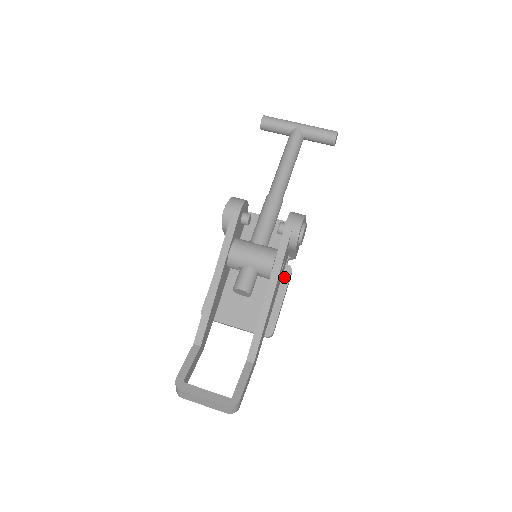
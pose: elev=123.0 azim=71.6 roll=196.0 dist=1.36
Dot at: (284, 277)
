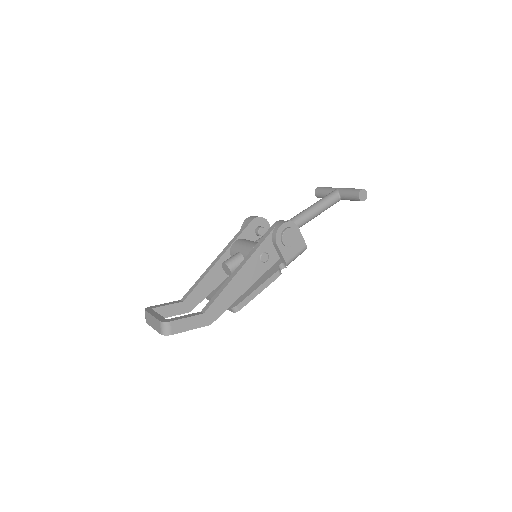
Dot at: (270, 274)
